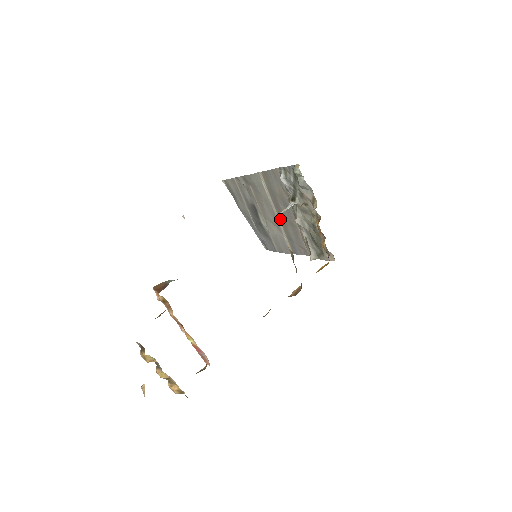
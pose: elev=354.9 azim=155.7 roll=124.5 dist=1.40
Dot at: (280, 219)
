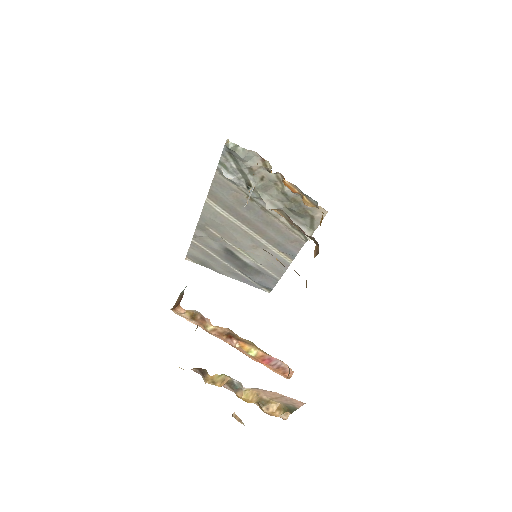
Dot at: (255, 232)
